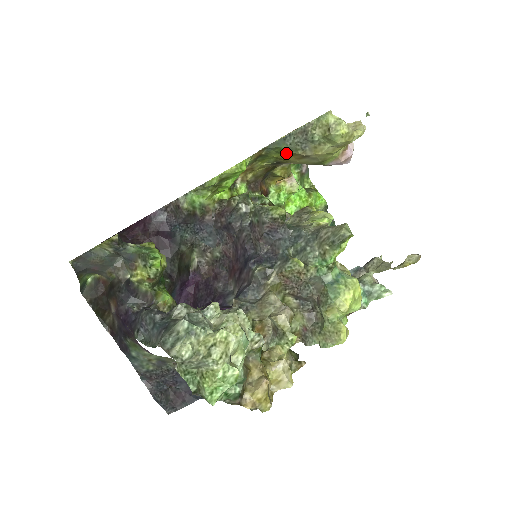
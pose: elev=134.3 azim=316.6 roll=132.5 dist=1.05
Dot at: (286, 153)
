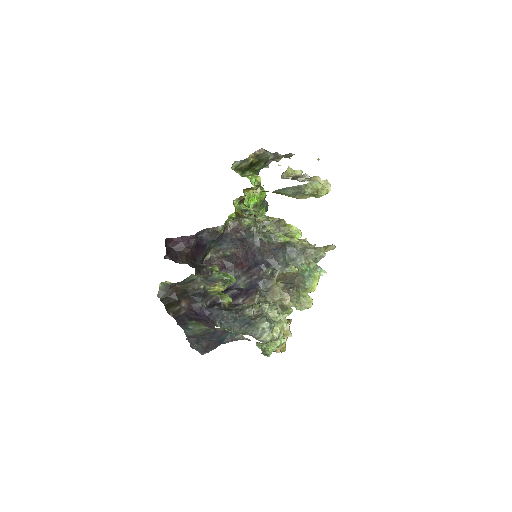
Dot at: occluded
